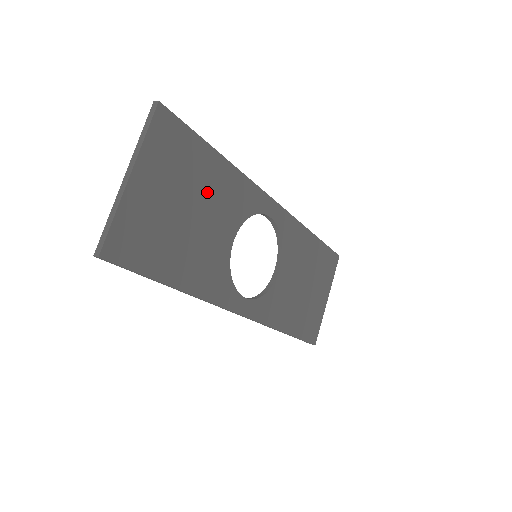
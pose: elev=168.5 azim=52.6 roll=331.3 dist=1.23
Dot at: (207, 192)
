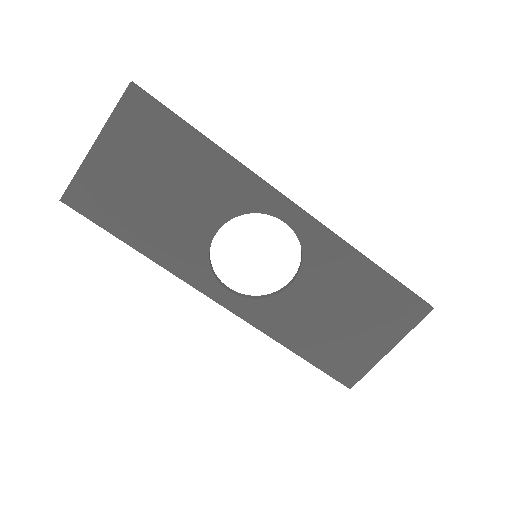
Dot at: (185, 175)
